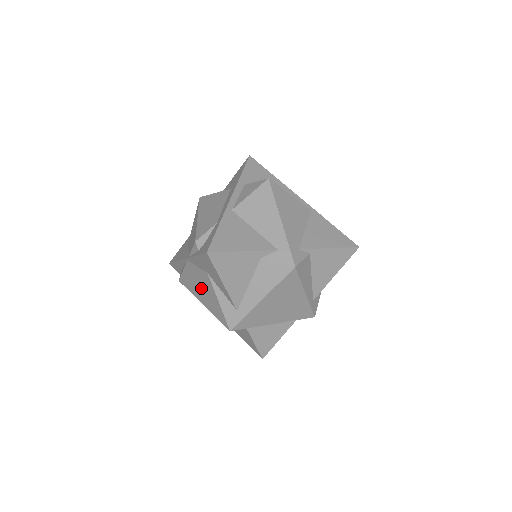
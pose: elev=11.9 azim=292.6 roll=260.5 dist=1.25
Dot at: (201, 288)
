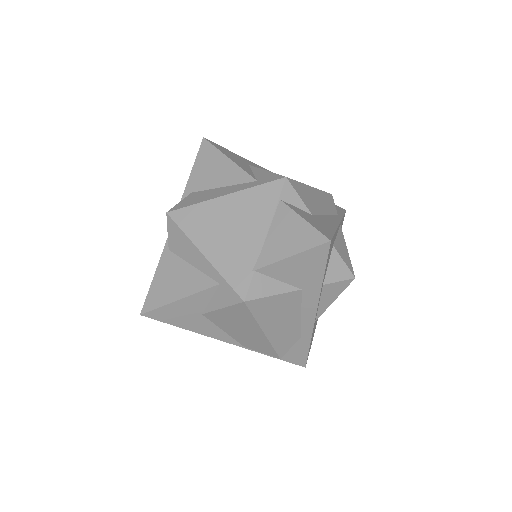
Dot at: occluded
